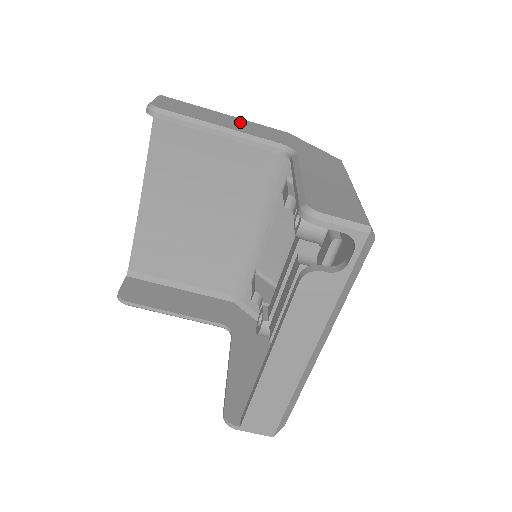
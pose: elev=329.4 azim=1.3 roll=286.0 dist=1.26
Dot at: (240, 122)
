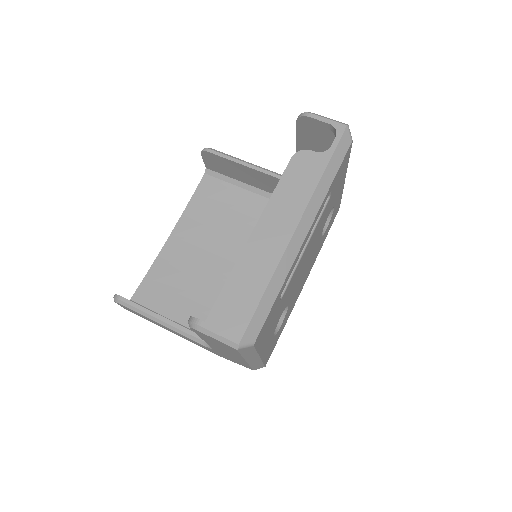
Dot at: occluded
